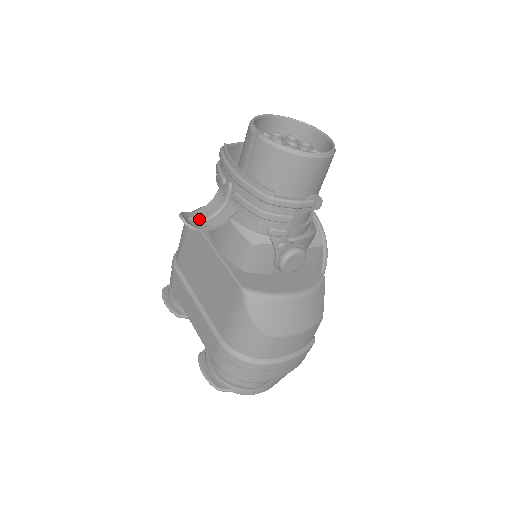
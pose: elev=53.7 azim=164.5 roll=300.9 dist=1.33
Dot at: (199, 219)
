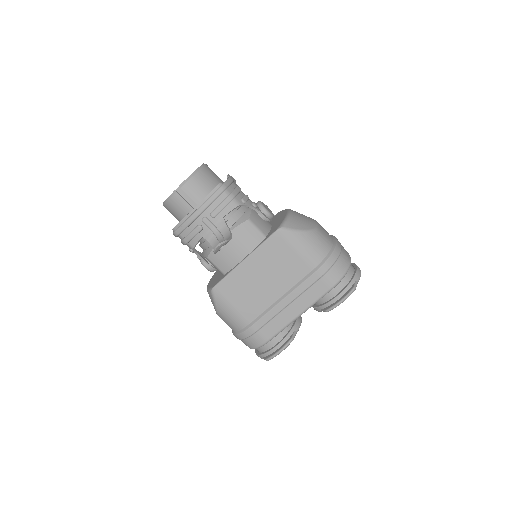
Dot at: occluded
